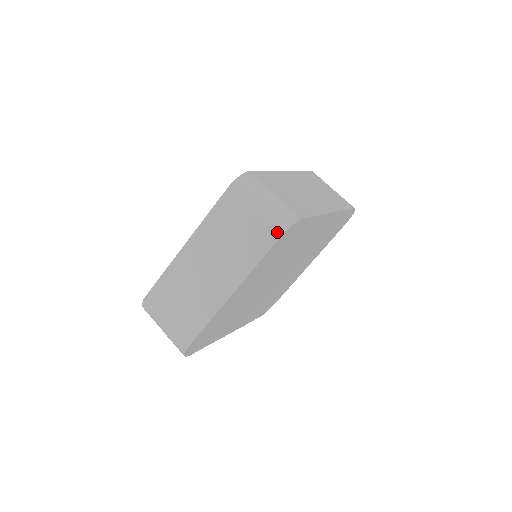
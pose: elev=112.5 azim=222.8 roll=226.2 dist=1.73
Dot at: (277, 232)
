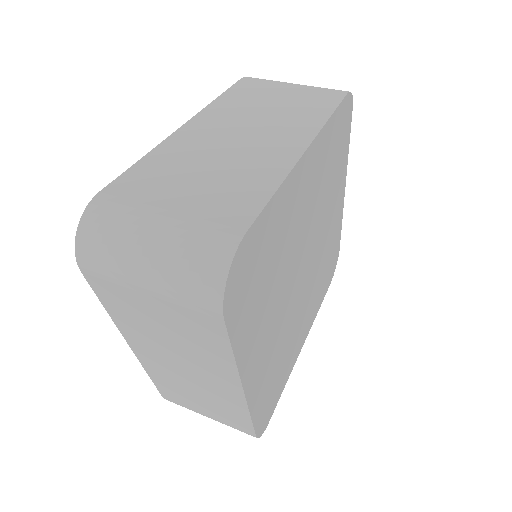
Dot at: (339, 92)
